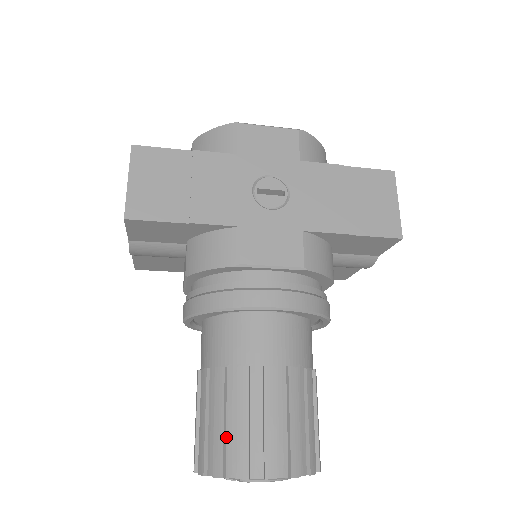
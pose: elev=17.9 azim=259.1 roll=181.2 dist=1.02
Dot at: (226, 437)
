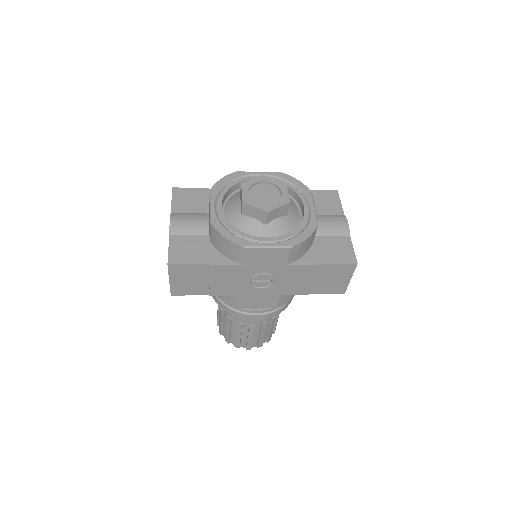
Dot at: (230, 335)
